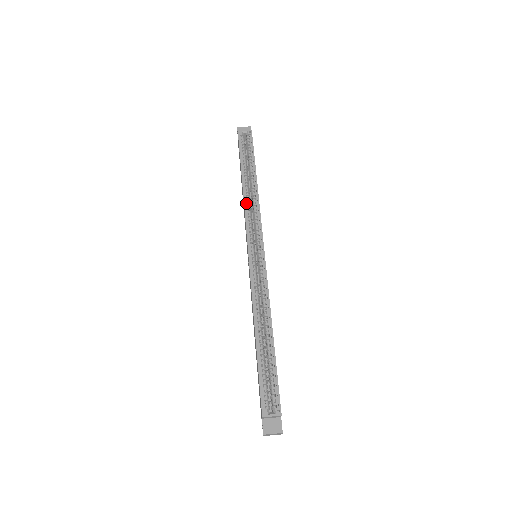
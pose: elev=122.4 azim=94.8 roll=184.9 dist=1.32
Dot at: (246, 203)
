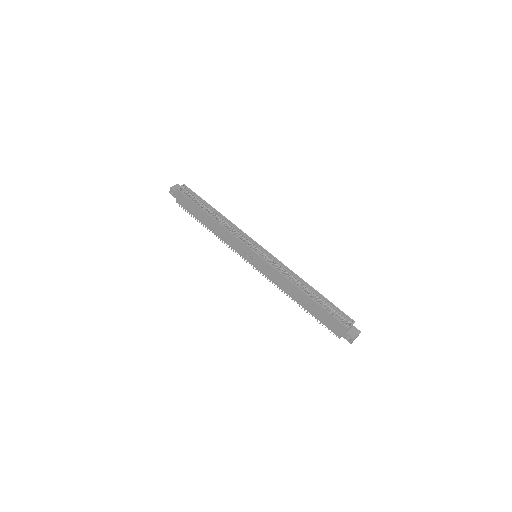
Dot at: (225, 227)
